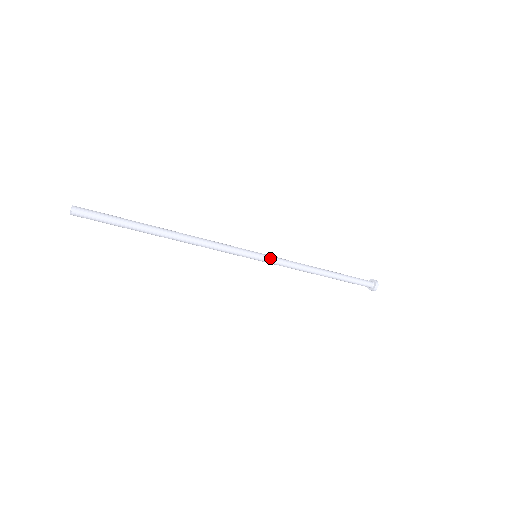
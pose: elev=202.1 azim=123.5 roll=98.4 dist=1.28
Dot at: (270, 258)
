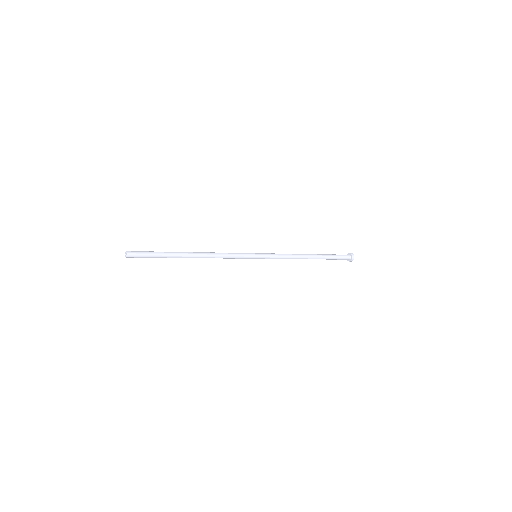
Dot at: (266, 256)
